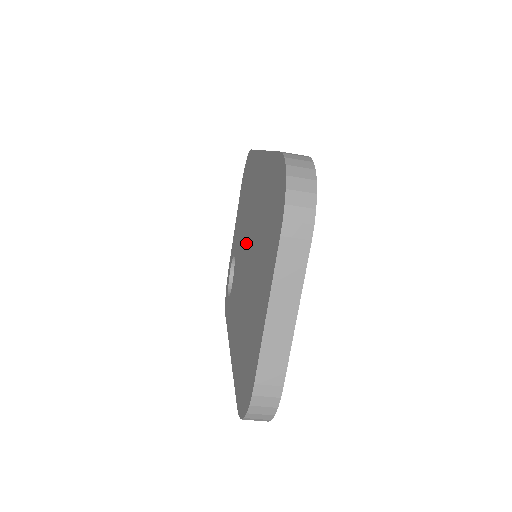
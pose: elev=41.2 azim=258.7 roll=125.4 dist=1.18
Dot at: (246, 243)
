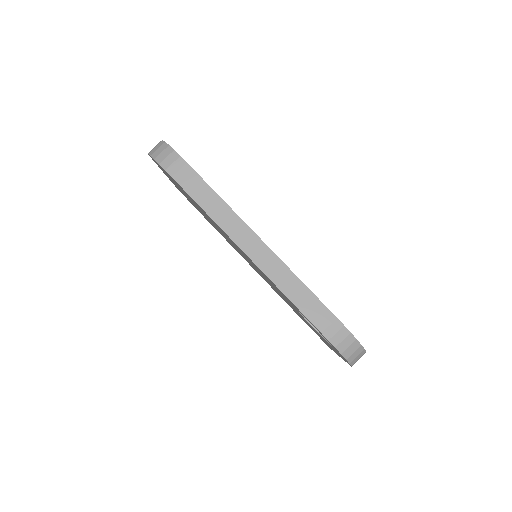
Dot at: occluded
